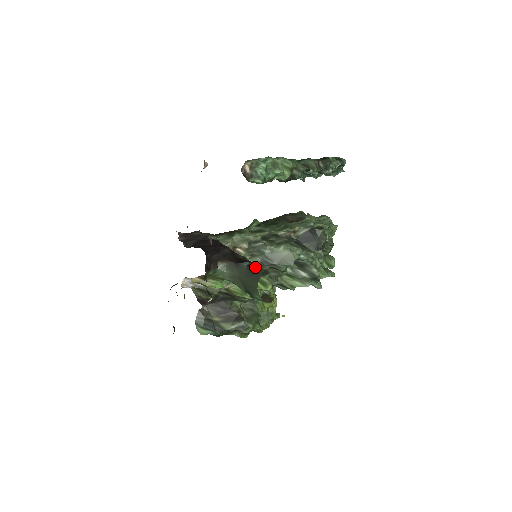
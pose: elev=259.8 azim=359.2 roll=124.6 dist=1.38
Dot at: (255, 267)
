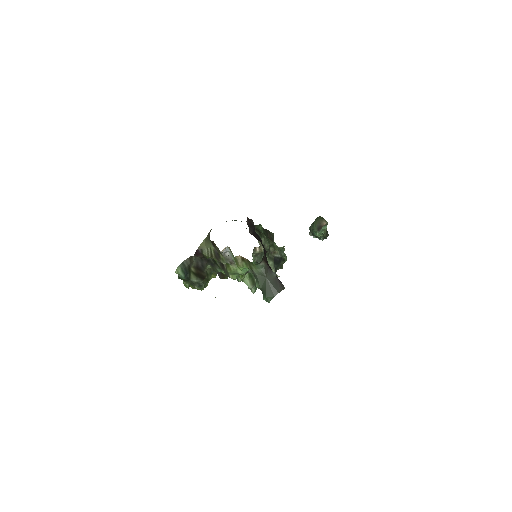
Dot at: (281, 282)
